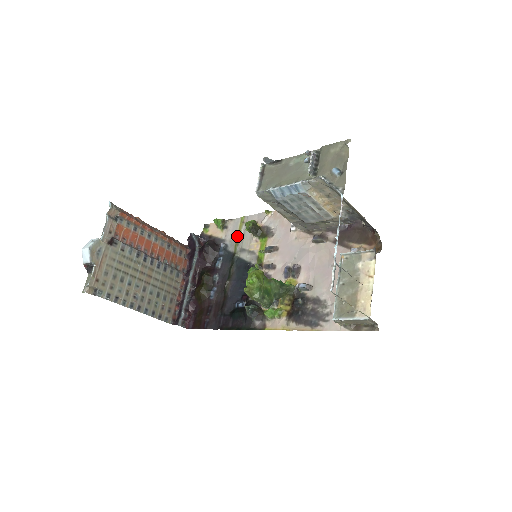
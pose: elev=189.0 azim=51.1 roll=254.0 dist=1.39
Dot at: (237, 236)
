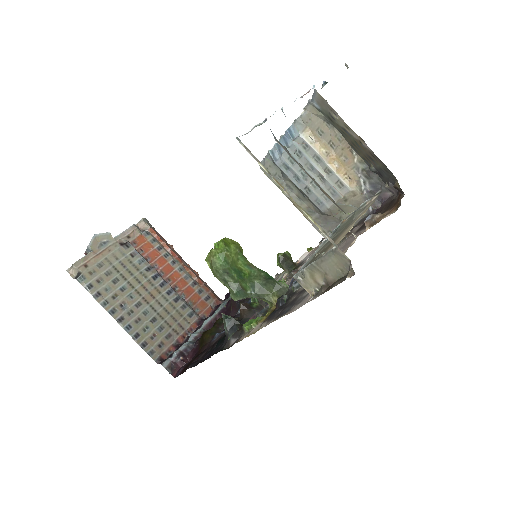
Dot at: occluded
